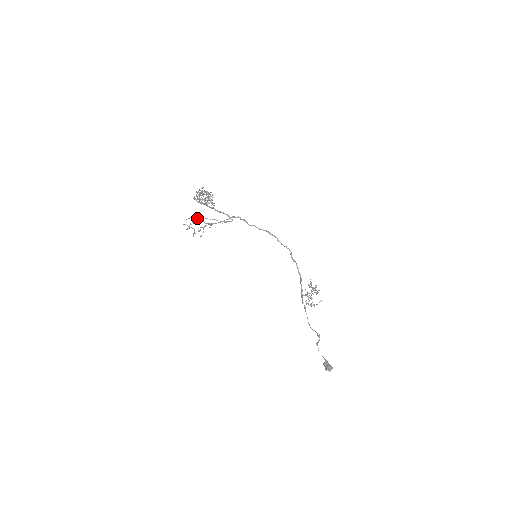
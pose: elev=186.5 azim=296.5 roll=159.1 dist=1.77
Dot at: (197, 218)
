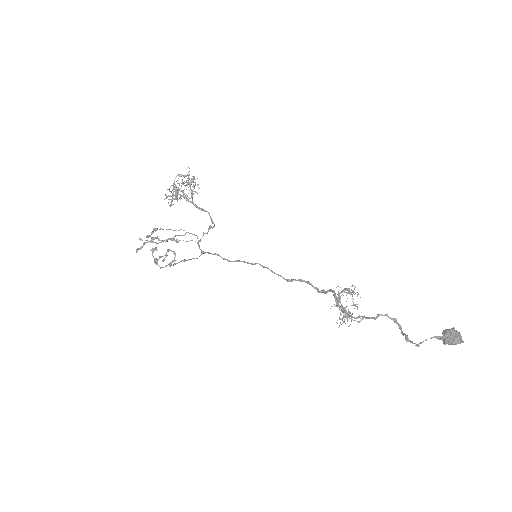
Dot at: (158, 238)
